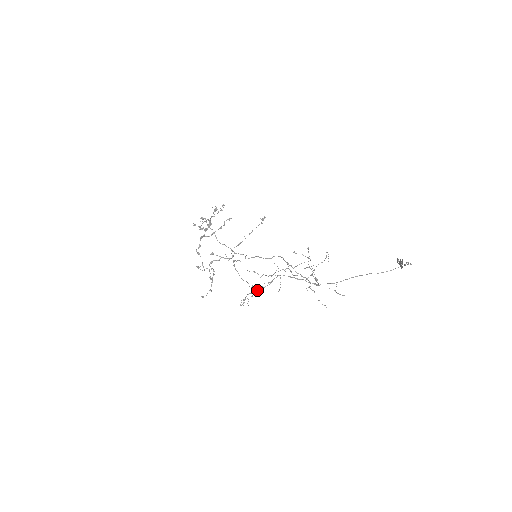
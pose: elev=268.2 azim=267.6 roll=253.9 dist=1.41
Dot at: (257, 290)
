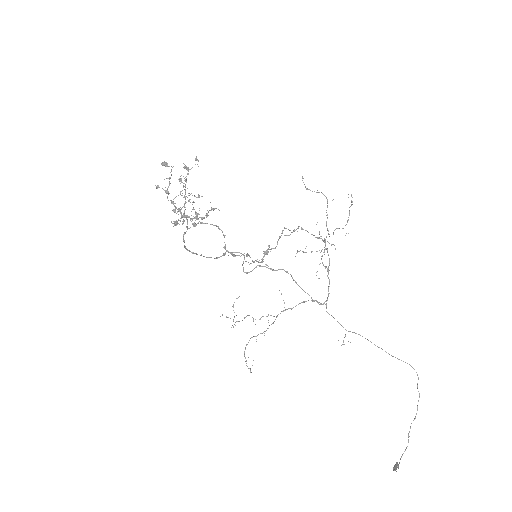
Dot at: occluded
